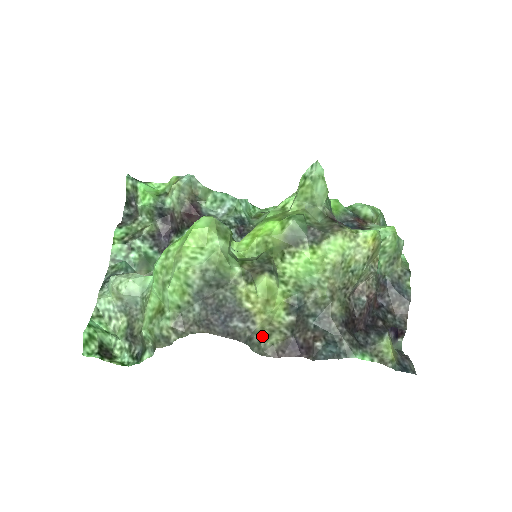
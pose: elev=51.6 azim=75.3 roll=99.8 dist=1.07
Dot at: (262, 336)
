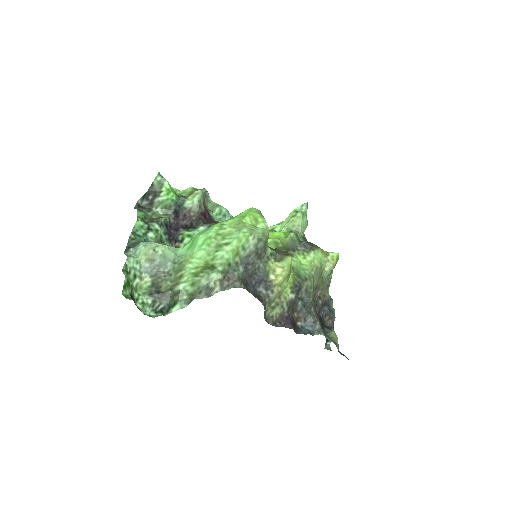
Dot at: (269, 307)
